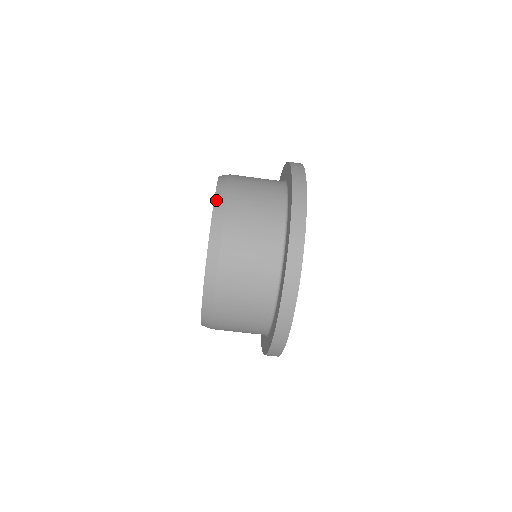
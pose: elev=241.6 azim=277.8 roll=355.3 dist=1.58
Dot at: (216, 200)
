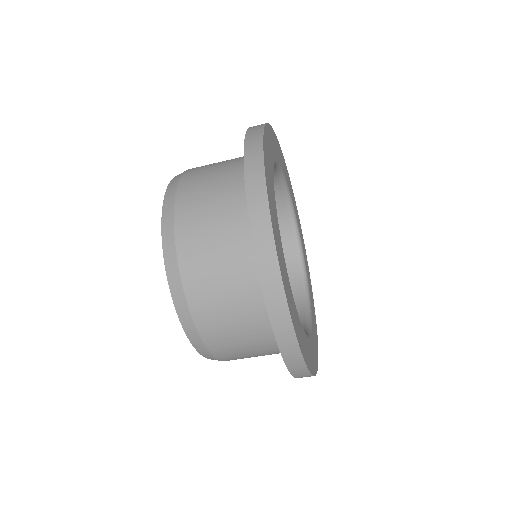
Dot at: (166, 265)
